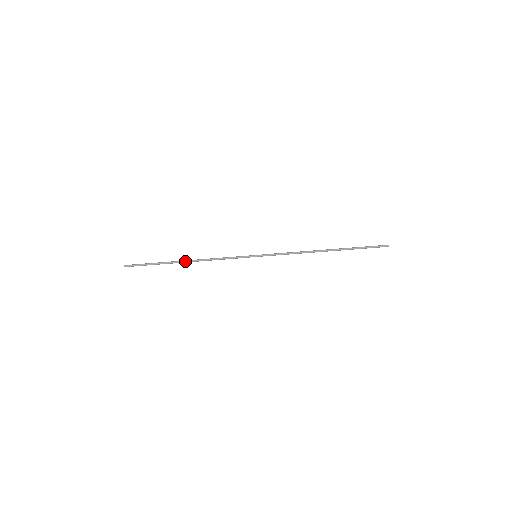
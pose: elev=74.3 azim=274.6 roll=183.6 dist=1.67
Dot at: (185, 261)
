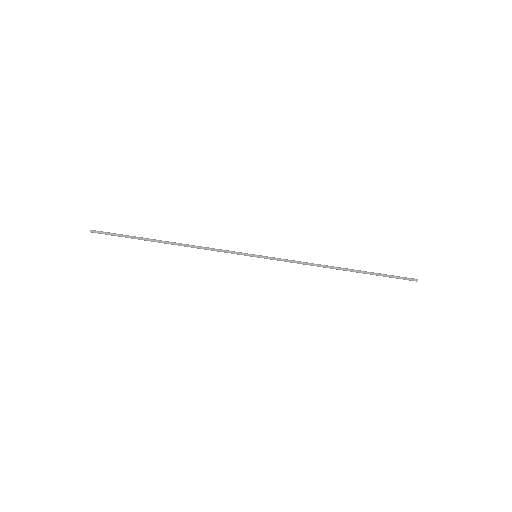
Dot at: (168, 242)
